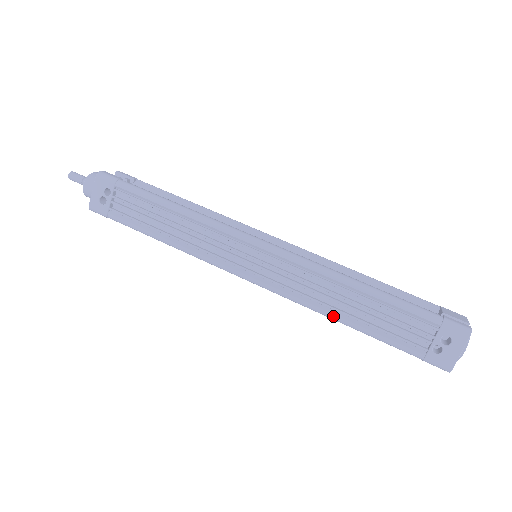
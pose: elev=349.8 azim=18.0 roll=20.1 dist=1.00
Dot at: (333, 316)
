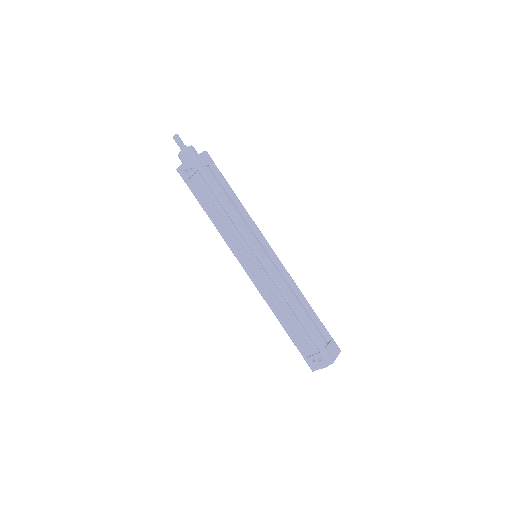
Dot at: (275, 314)
